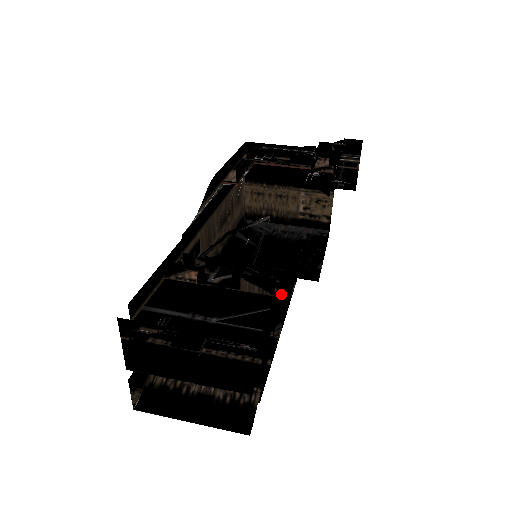
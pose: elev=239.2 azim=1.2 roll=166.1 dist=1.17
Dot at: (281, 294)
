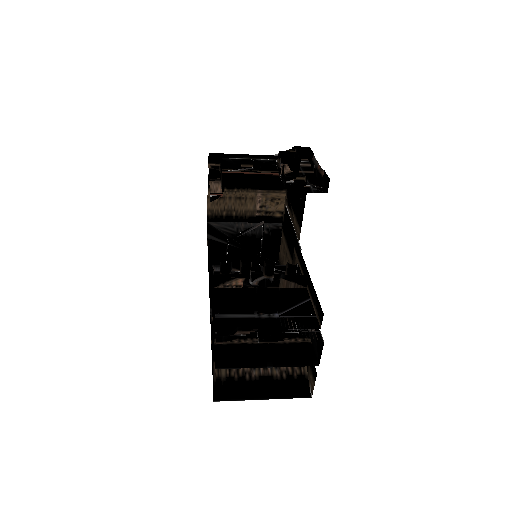
Dot at: occluded
